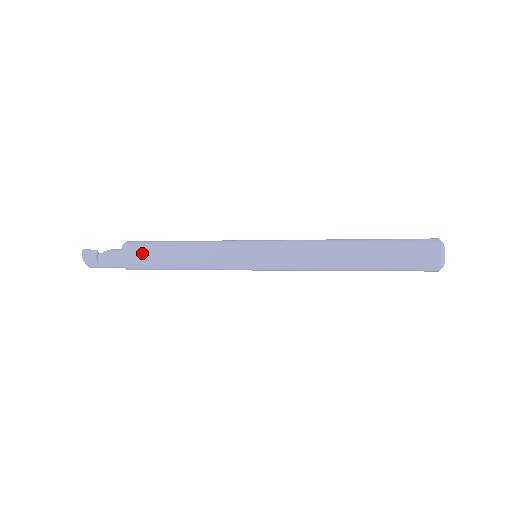
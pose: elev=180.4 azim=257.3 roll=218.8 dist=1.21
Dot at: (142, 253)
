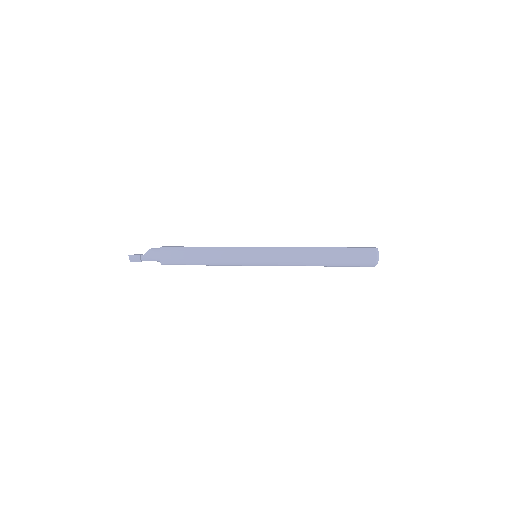
Dot at: (176, 261)
